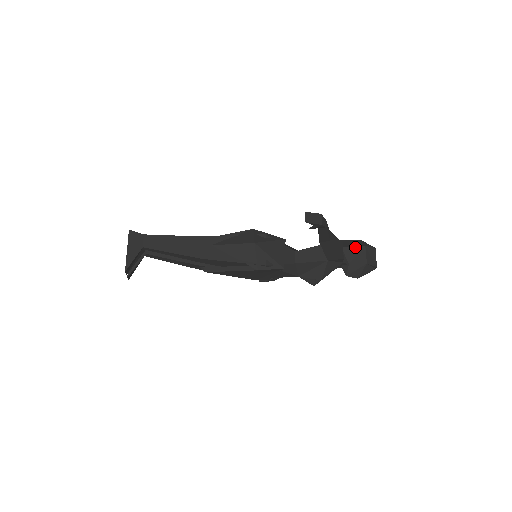
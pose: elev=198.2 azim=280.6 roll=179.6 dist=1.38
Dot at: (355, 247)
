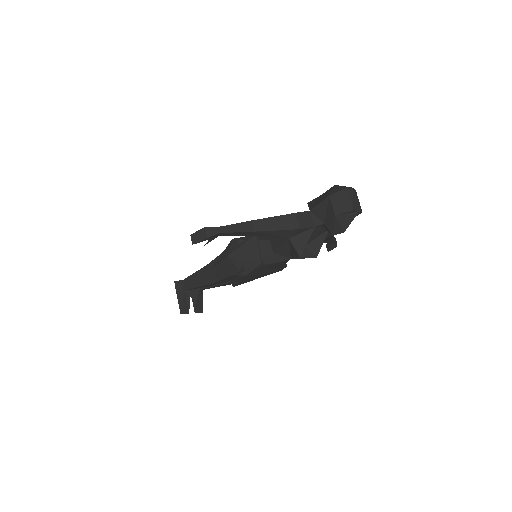
Dot at: (321, 203)
